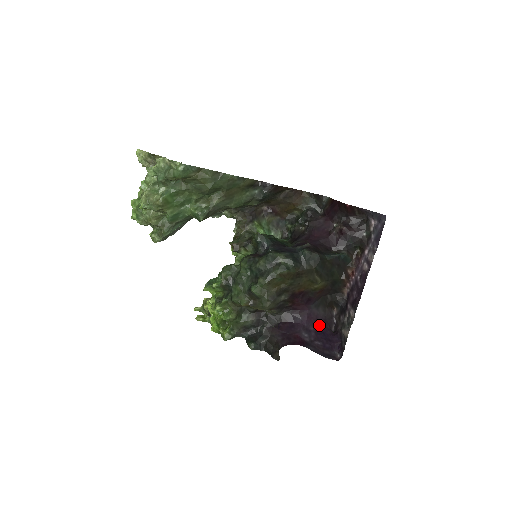
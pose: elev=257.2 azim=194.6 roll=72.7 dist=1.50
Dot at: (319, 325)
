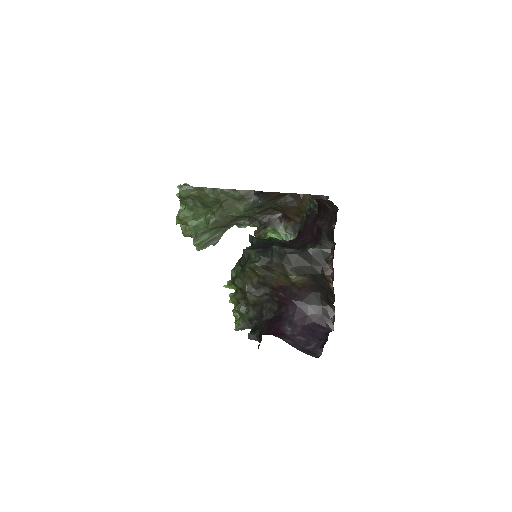
Dot at: (311, 322)
